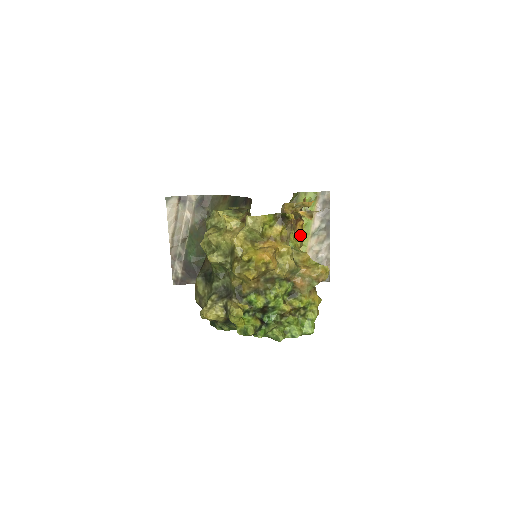
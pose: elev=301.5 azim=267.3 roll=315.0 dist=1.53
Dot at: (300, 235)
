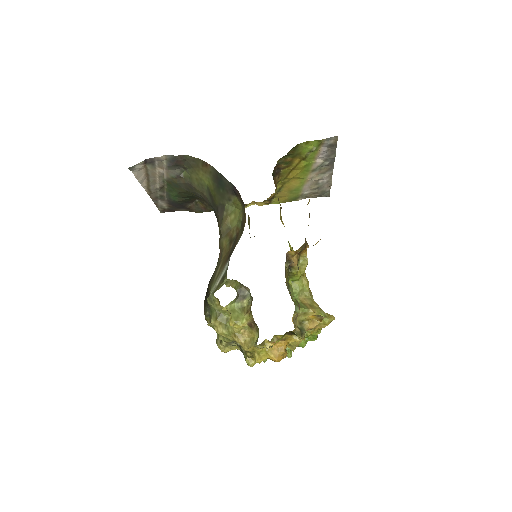
Dot at: (304, 258)
